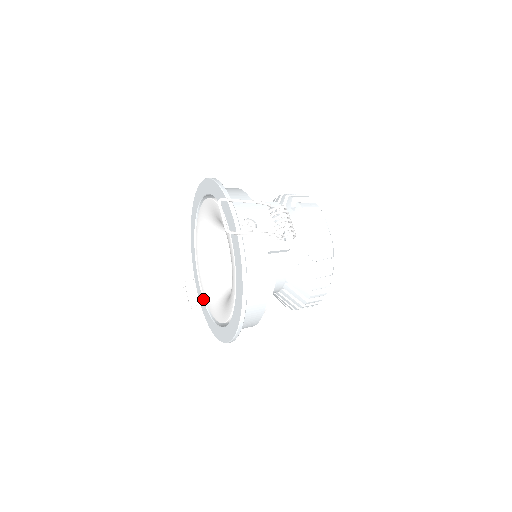
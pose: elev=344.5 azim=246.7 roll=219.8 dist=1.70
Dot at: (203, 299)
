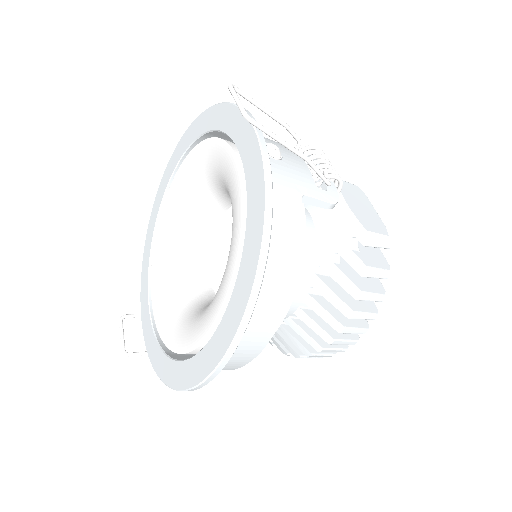
Dot at: (154, 333)
